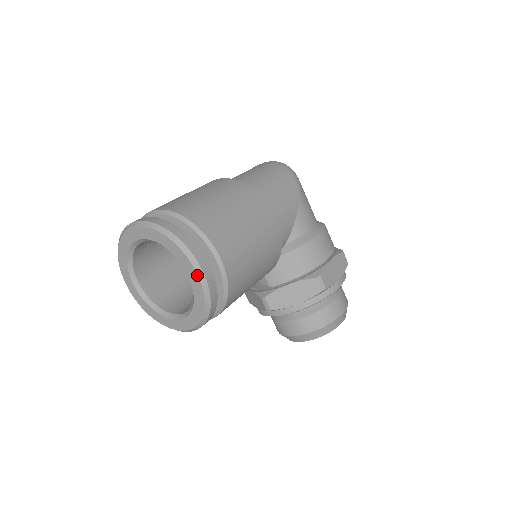
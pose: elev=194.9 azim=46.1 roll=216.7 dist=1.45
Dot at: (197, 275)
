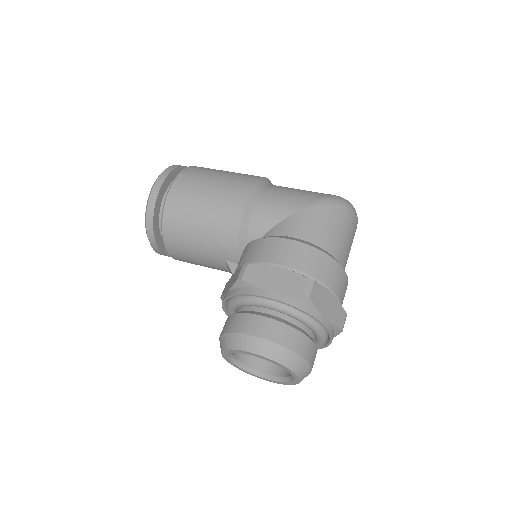
Dot at: (154, 184)
